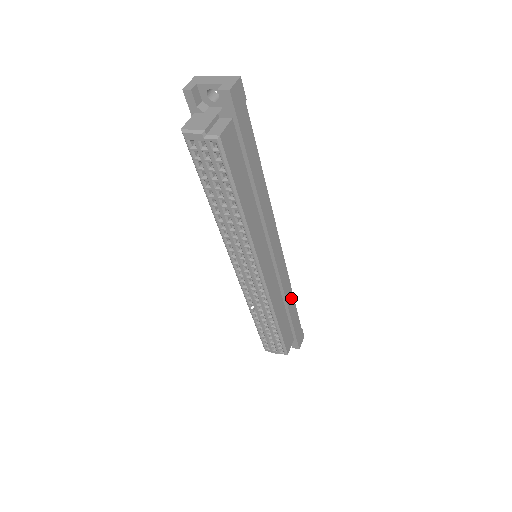
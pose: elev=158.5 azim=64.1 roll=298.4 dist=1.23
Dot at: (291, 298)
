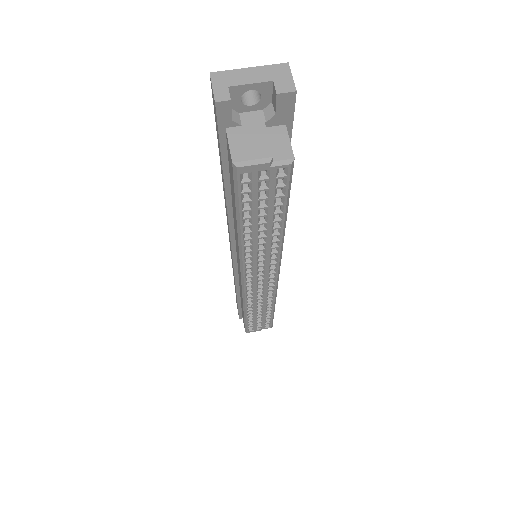
Dot at: occluded
